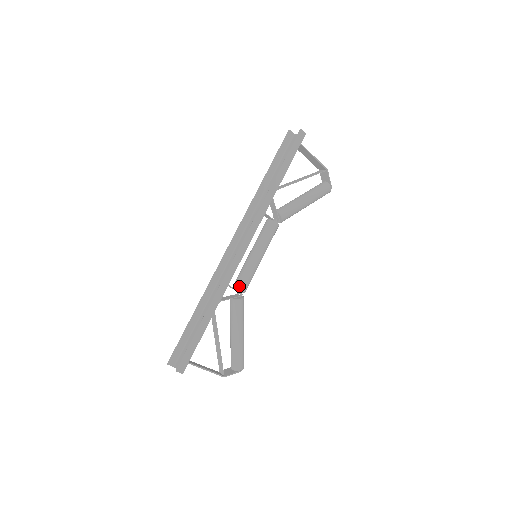
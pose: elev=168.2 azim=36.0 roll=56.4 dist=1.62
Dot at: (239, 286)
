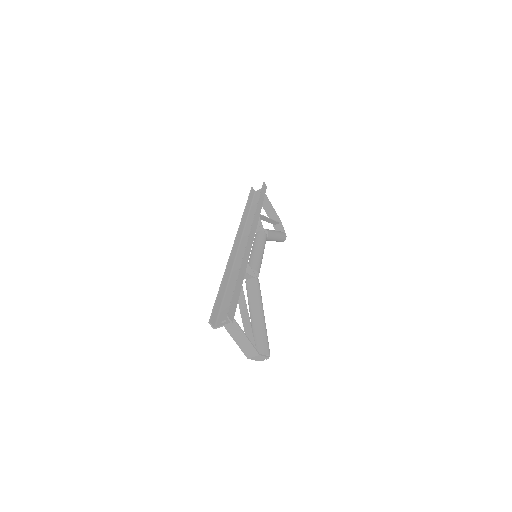
Dot at: (254, 268)
